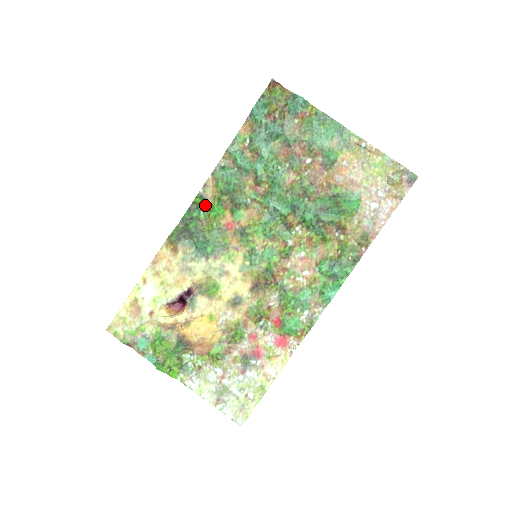
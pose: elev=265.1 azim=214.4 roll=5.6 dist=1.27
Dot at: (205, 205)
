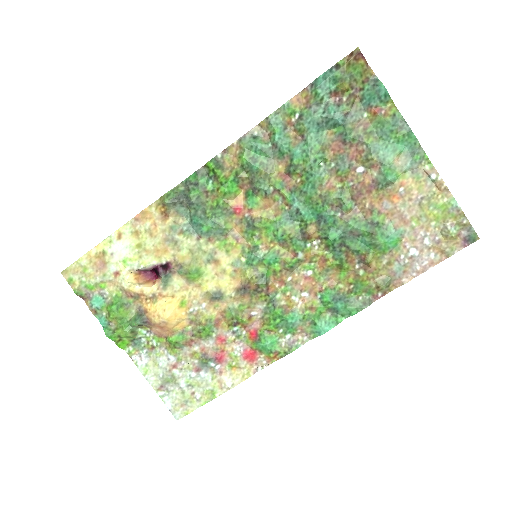
Dot at: (218, 174)
